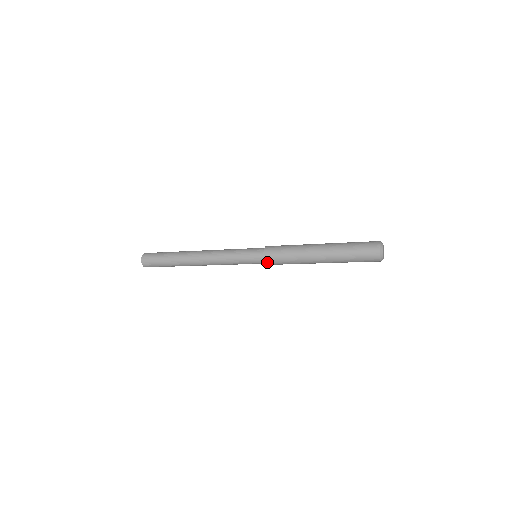
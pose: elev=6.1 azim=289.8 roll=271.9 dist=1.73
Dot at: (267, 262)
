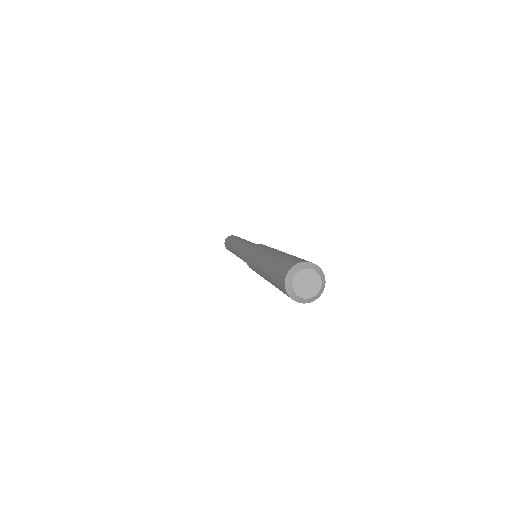
Dot at: occluded
